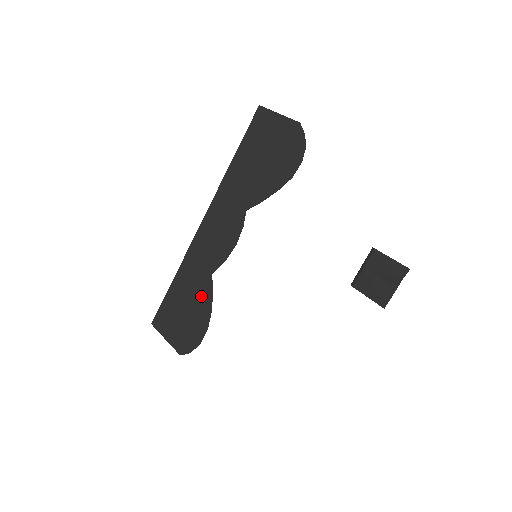
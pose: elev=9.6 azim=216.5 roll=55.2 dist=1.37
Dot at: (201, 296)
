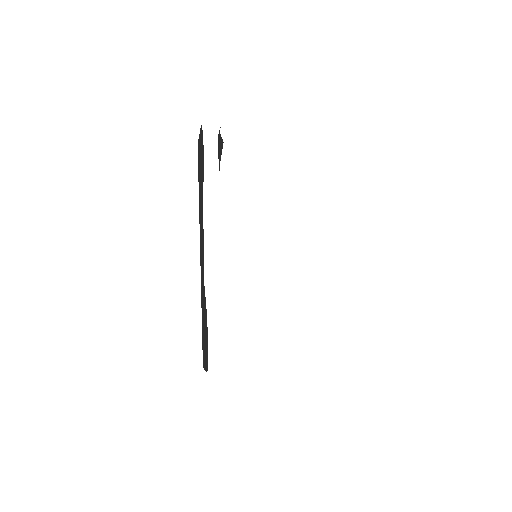
Dot at: (204, 307)
